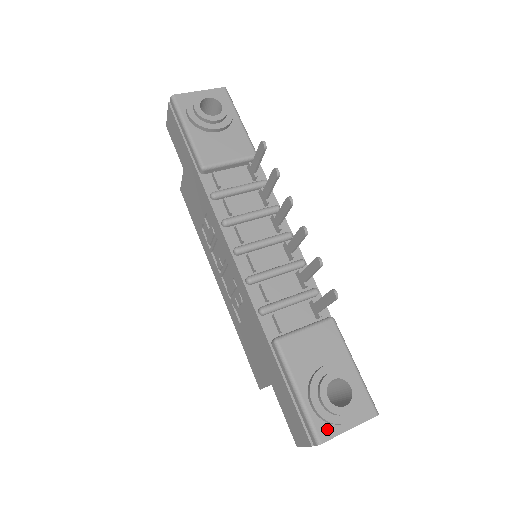
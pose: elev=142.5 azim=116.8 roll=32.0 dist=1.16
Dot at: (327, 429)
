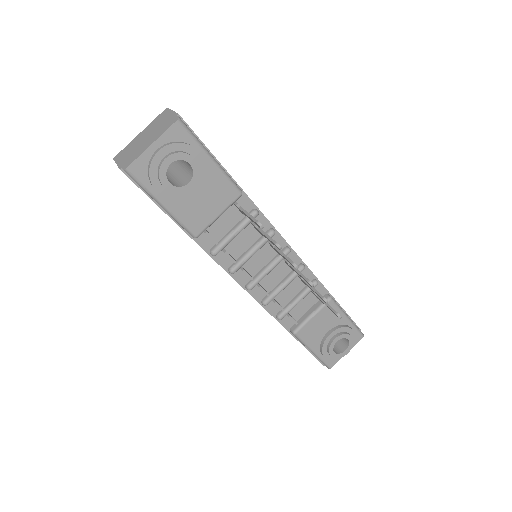
Dot at: (334, 360)
